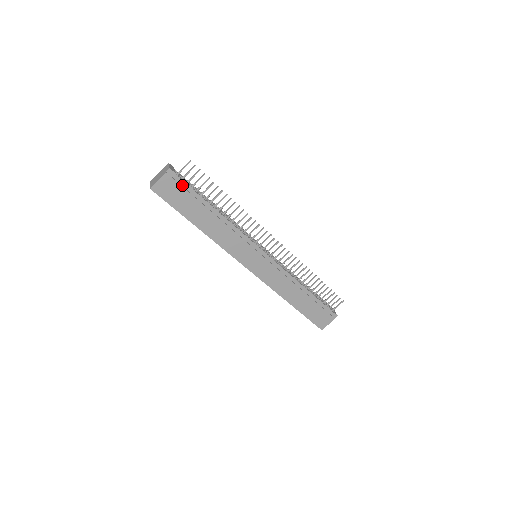
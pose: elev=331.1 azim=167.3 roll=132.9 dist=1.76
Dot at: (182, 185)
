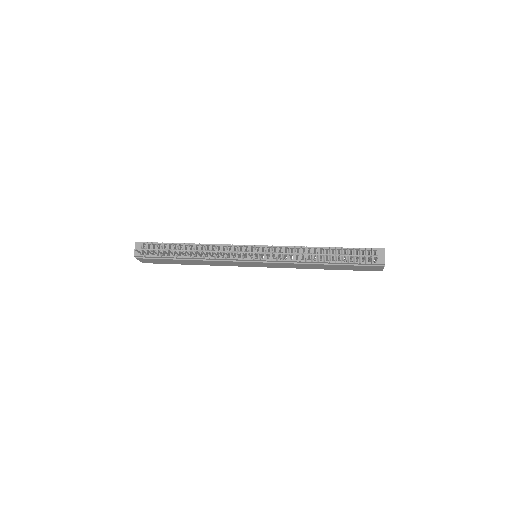
Dot at: (152, 257)
